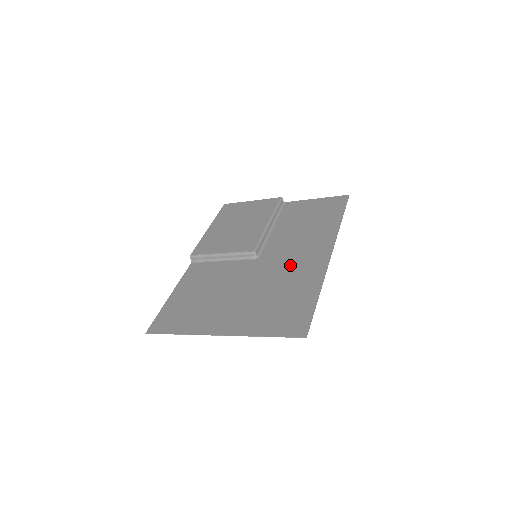
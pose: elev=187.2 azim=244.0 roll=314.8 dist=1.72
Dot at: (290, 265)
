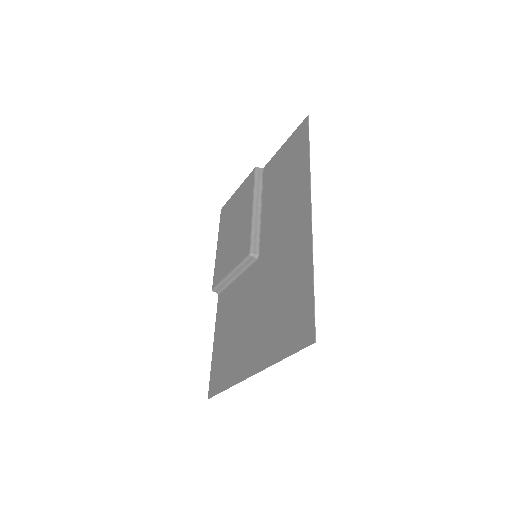
Dot at: (282, 249)
